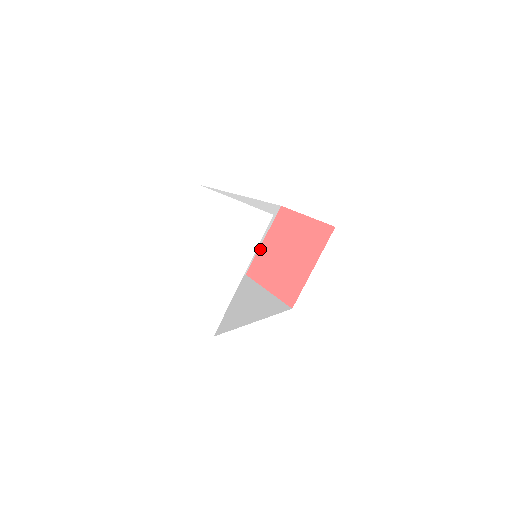
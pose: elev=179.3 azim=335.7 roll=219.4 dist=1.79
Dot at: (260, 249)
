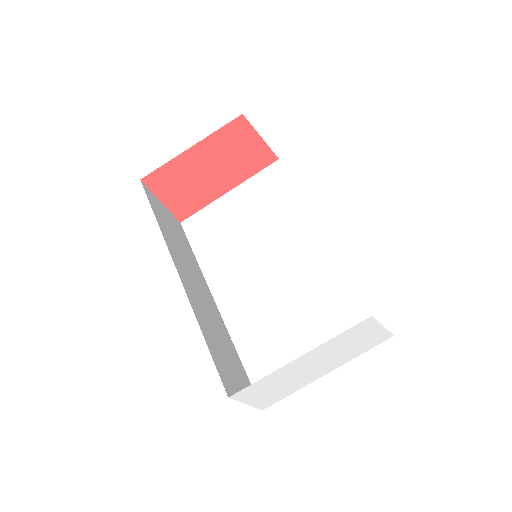
Dot at: (180, 156)
